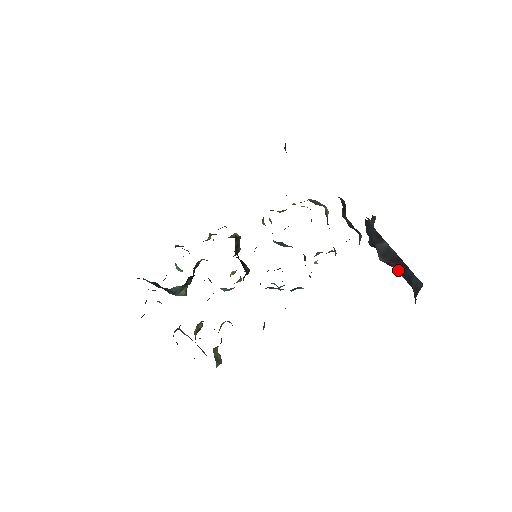
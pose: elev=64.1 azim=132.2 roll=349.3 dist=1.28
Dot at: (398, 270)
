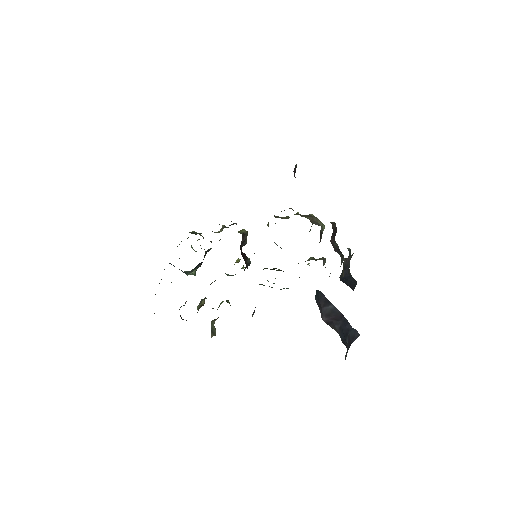
Dot at: (337, 327)
